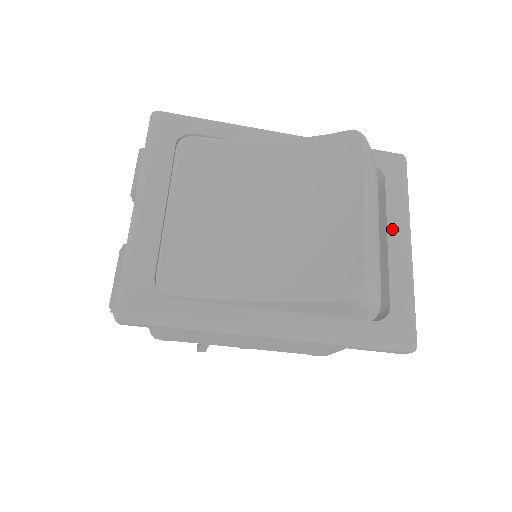
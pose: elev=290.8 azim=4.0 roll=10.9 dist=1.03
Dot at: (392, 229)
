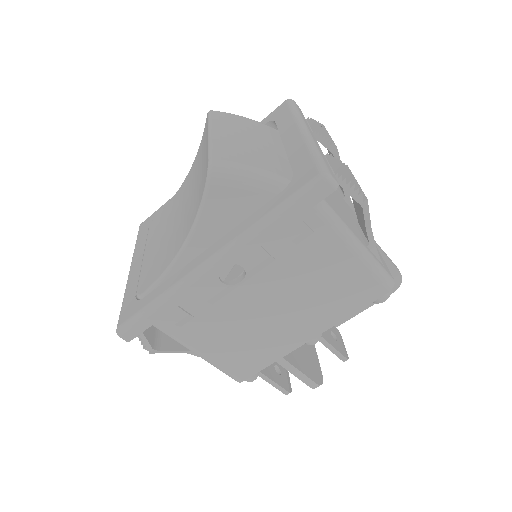
Dot at: (285, 136)
